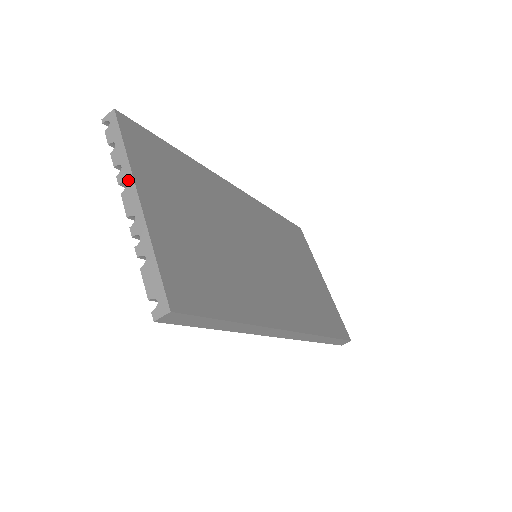
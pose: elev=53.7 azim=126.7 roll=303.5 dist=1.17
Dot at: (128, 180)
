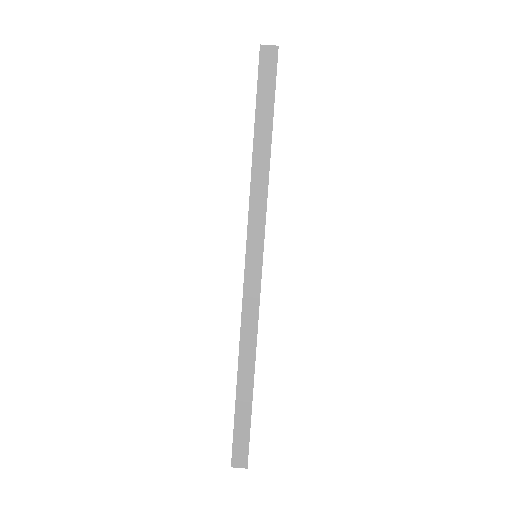
Dot at: occluded
